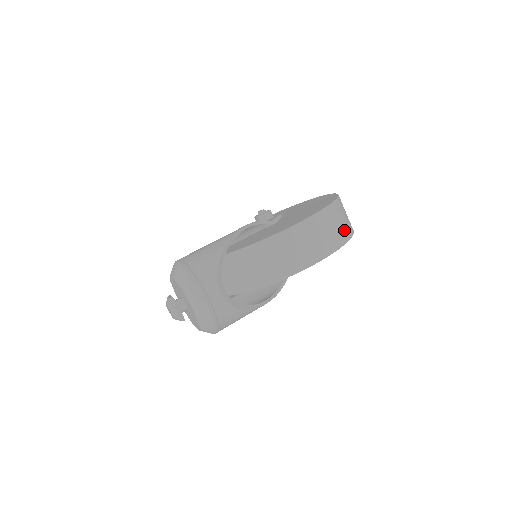
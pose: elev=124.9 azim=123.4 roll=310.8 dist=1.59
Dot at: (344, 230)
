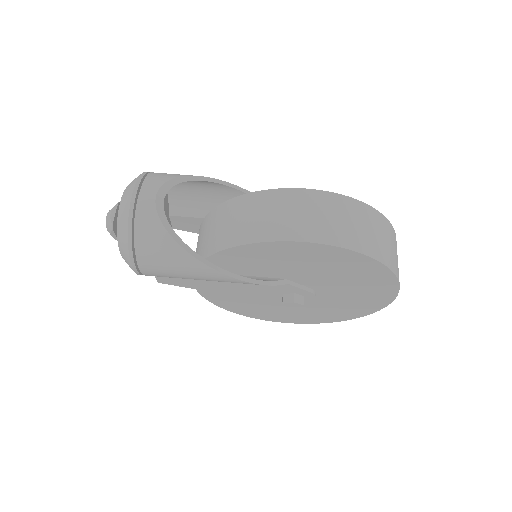
Dot at: (369, 241)
